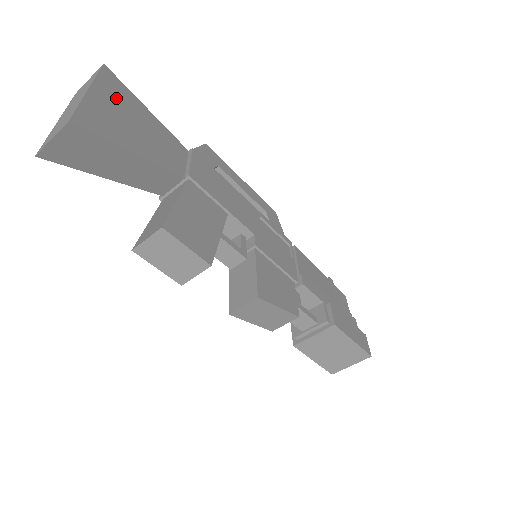
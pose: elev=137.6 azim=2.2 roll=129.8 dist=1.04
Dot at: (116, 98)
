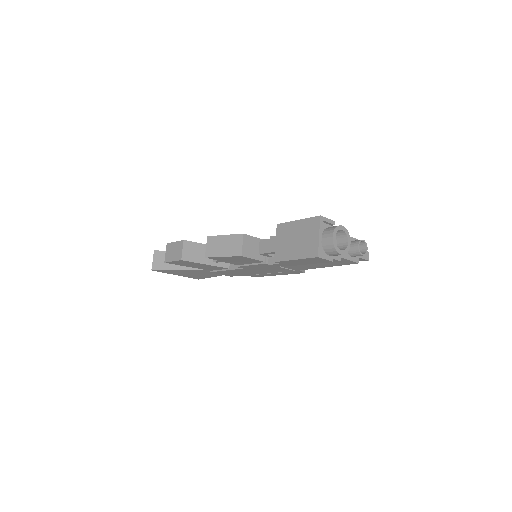
Dot at: occluded
